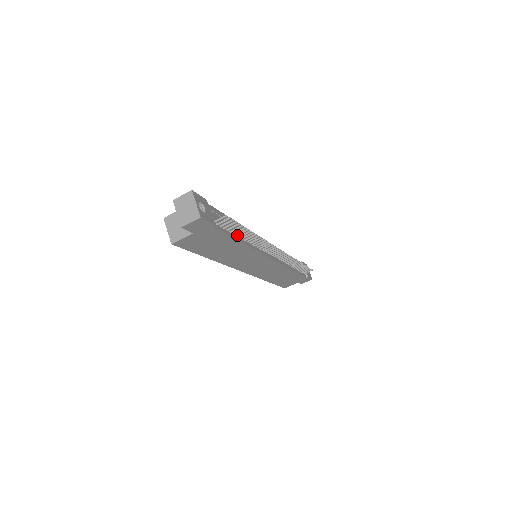
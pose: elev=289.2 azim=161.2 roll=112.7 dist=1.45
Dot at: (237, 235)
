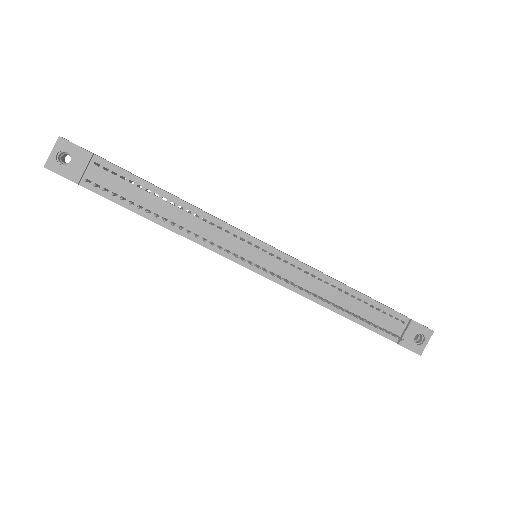
Dot at: occluded
